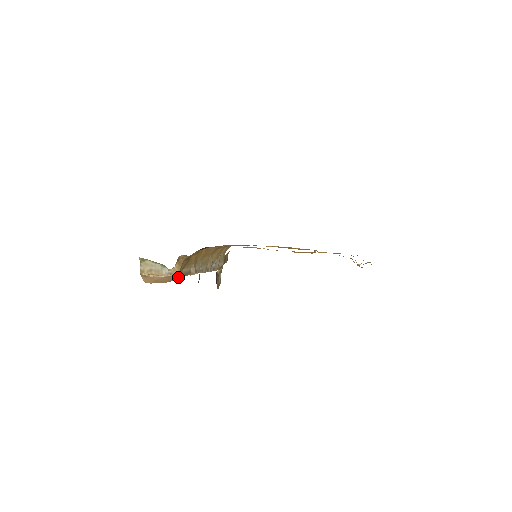
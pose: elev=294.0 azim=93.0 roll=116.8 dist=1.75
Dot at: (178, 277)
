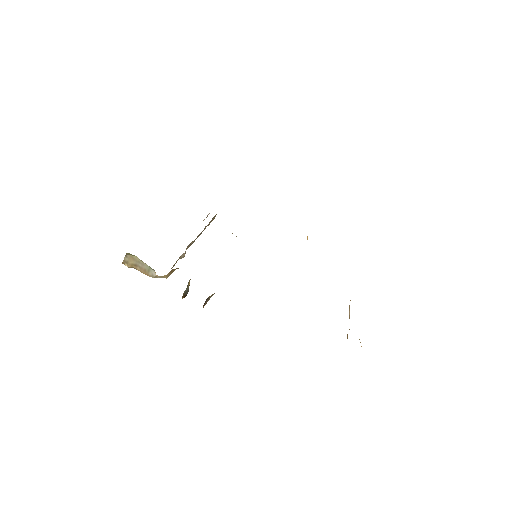
Dot at: occluded
